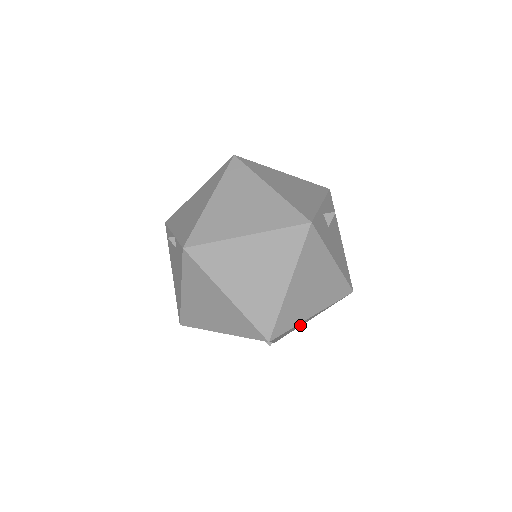
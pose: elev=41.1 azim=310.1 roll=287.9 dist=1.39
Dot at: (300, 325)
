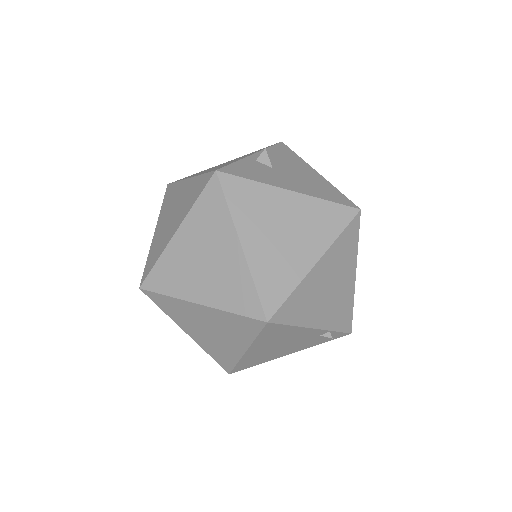
Dot at: (343, 291)
